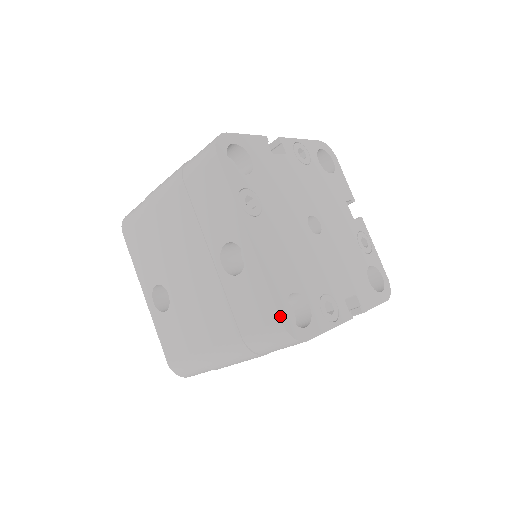
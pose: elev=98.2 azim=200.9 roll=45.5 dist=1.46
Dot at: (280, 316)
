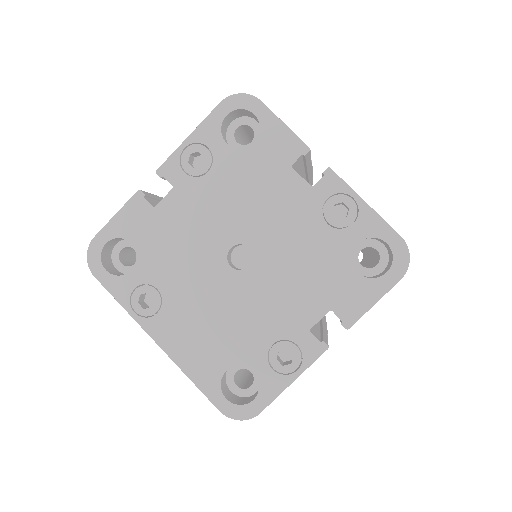
Dot at: (216, 406)
